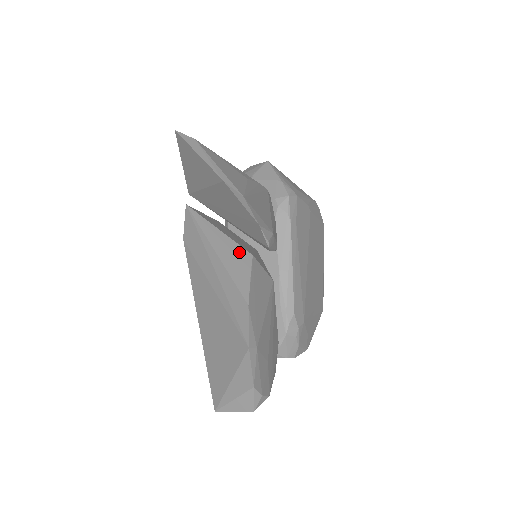
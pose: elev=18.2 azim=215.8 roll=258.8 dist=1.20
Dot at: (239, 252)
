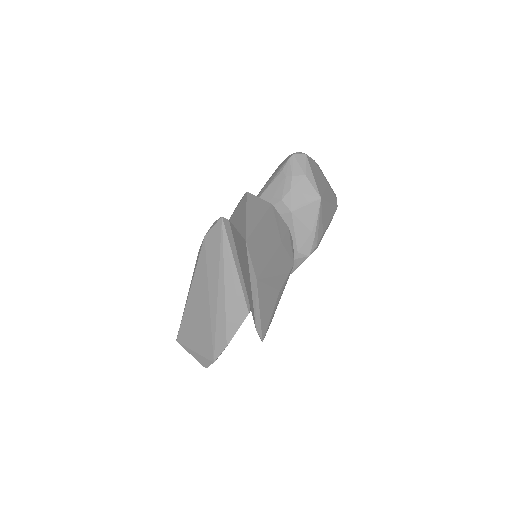
Dot at: (241, 304)
